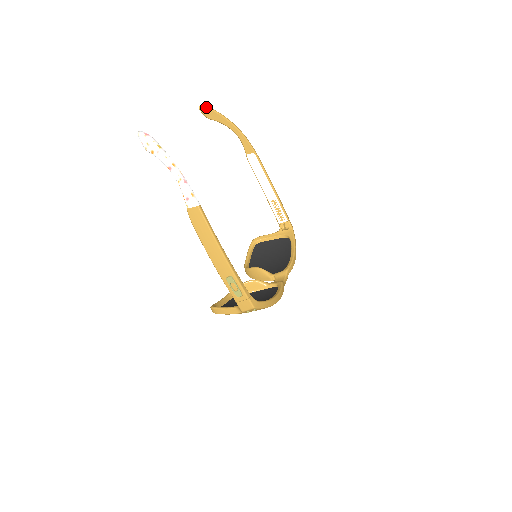
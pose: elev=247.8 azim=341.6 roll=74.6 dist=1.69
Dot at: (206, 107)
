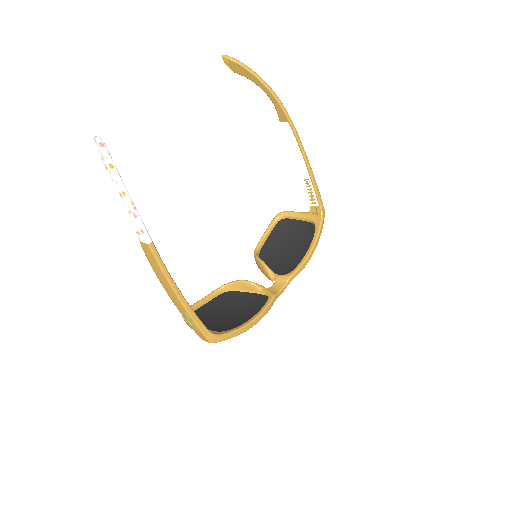
Dot at: (231, 58)
